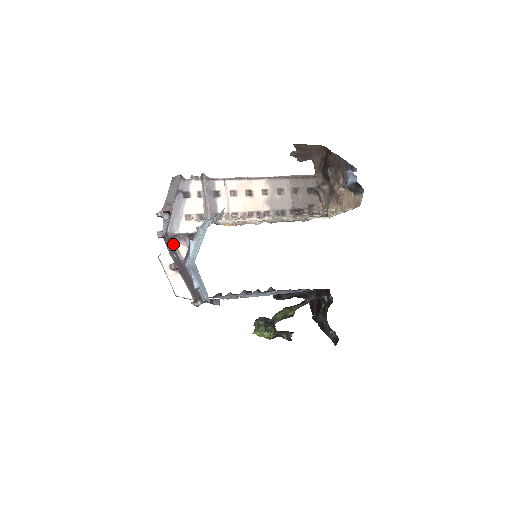
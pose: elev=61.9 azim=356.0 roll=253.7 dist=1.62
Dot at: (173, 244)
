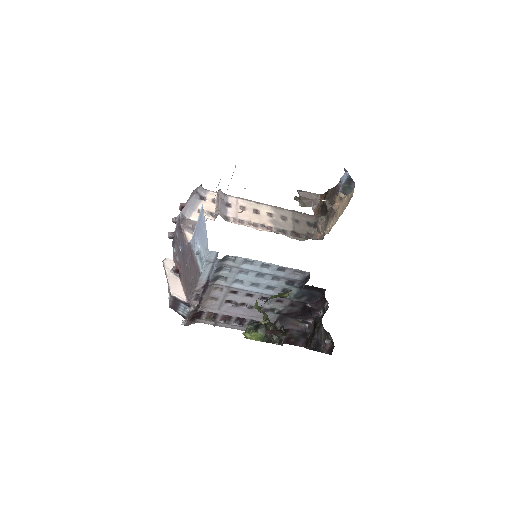
Dot at: (182, 229)
